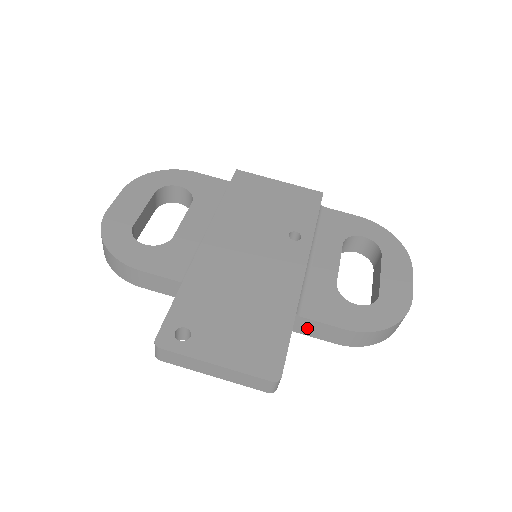
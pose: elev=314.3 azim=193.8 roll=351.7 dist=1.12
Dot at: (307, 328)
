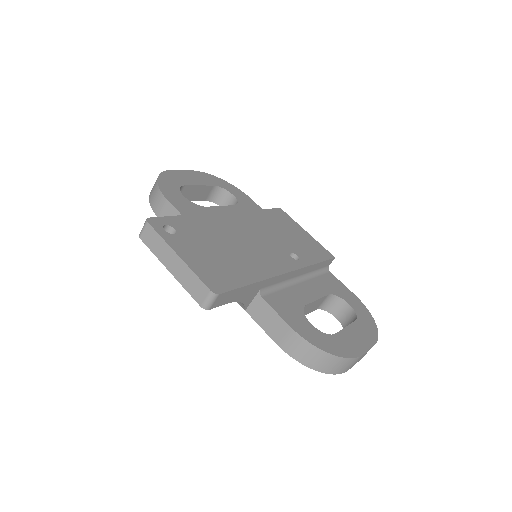
Dot at: (261, 314)
